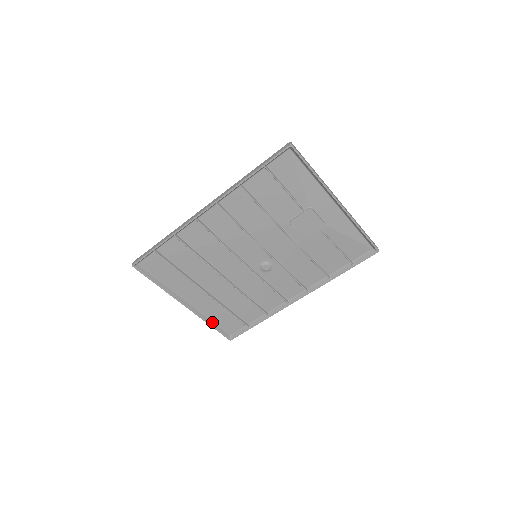
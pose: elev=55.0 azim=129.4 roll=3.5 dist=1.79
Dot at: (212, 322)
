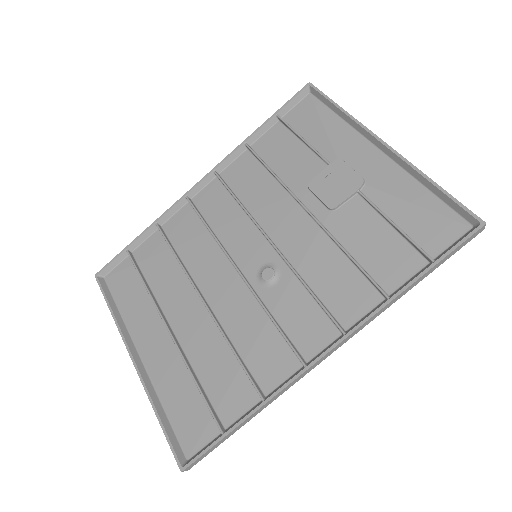
Dot at: (163, 412)
